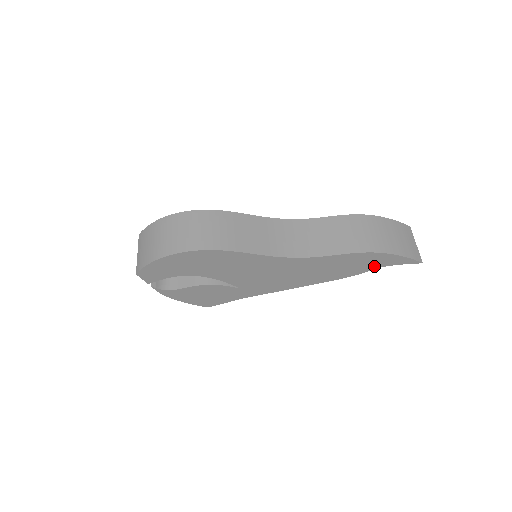
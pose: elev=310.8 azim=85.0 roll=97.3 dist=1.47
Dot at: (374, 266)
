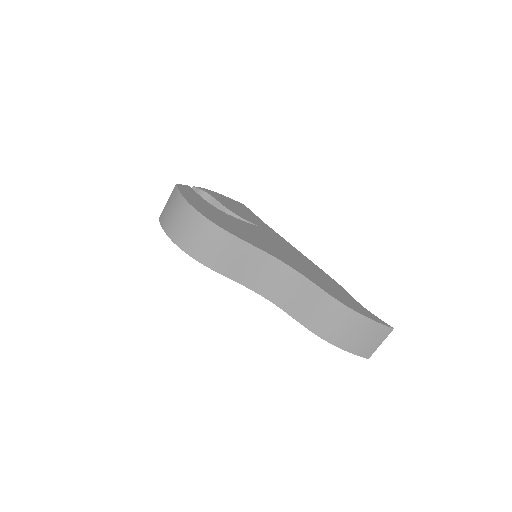
Dot at: occluded
